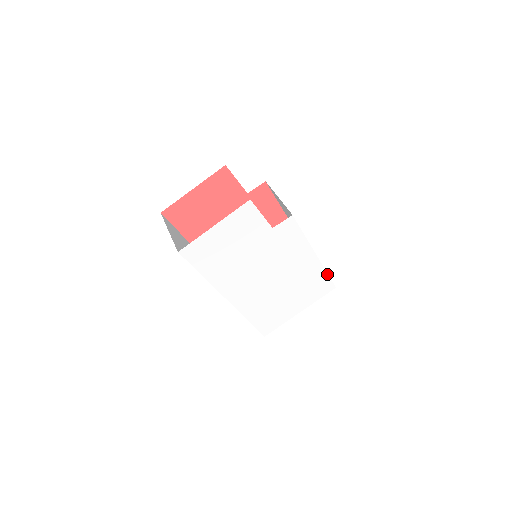
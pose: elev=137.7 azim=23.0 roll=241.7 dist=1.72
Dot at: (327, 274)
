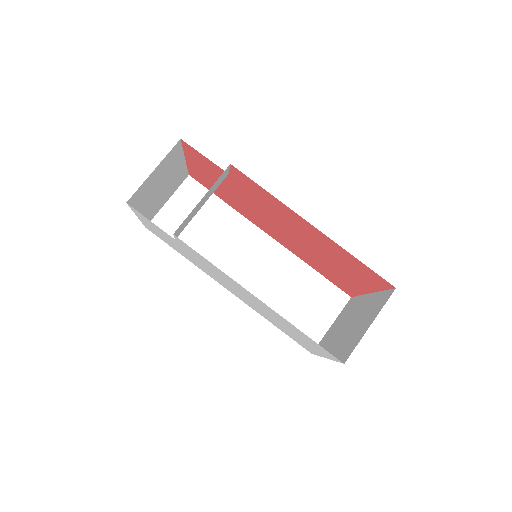
Dot at: occluded
